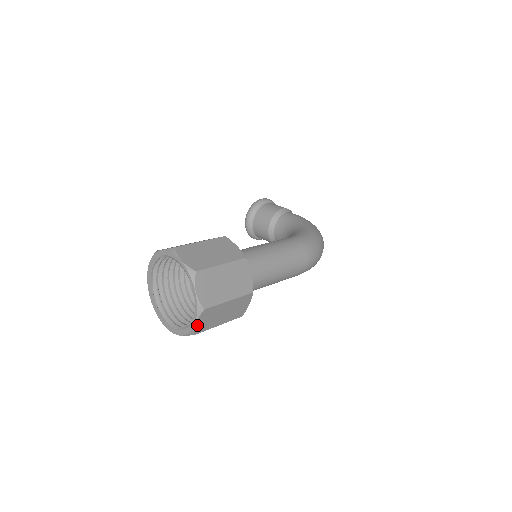
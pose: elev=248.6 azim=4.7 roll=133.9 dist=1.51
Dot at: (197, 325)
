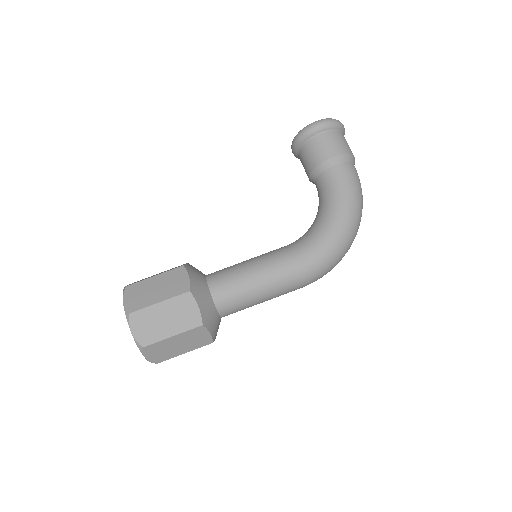
Dot at: occluded
